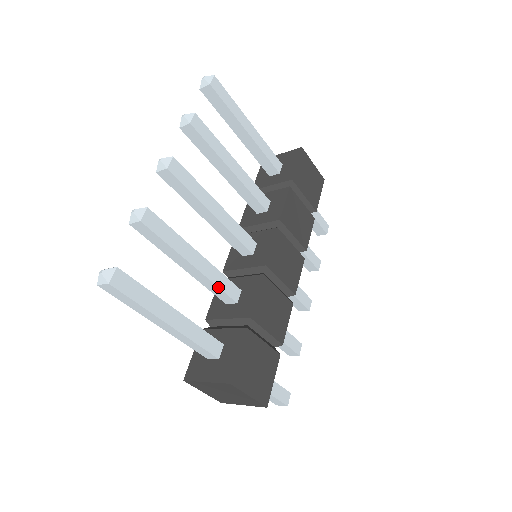
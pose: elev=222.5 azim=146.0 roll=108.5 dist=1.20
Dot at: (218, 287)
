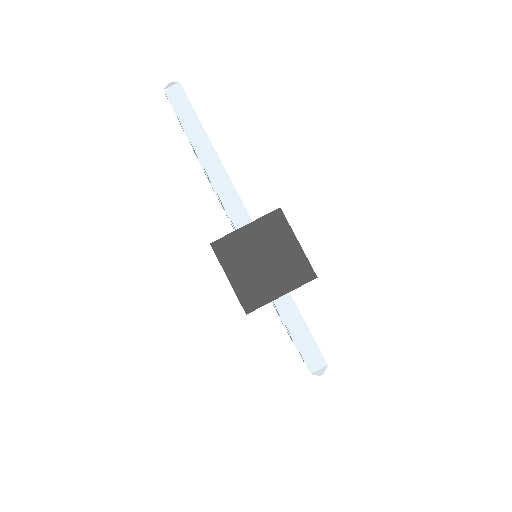
Dot at: occluded
